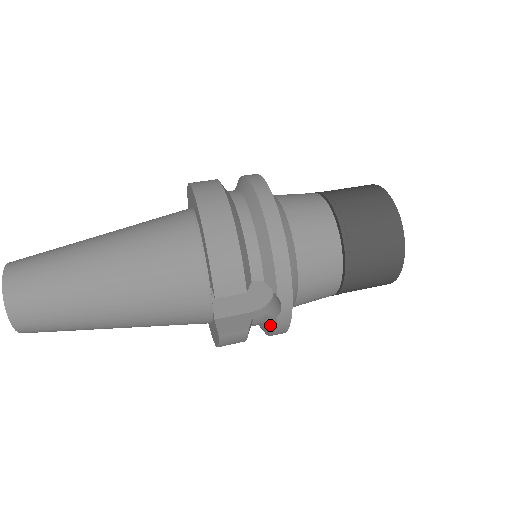
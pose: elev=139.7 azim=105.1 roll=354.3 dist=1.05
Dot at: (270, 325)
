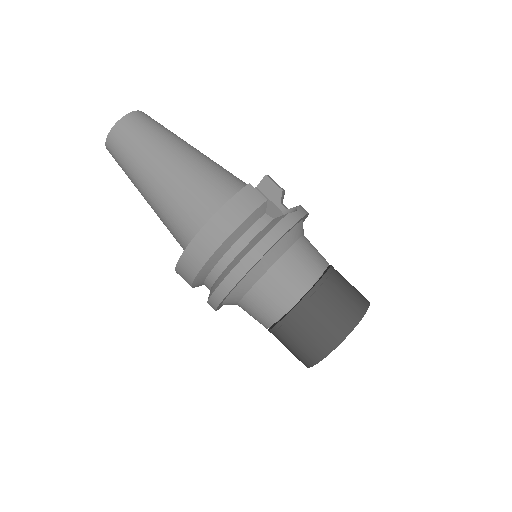
Dot at: occluded
